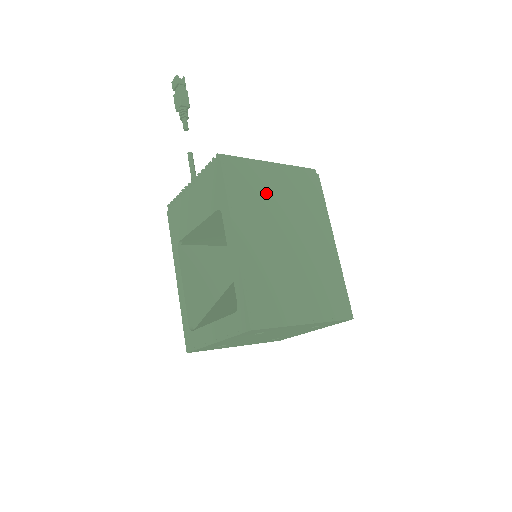
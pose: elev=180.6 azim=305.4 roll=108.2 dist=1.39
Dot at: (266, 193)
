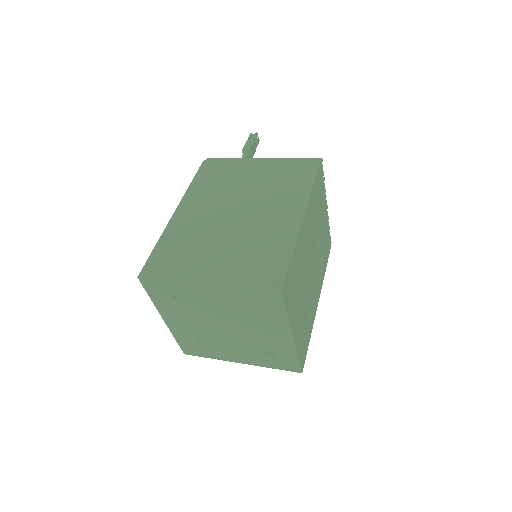
Dot at: (236, 179)
